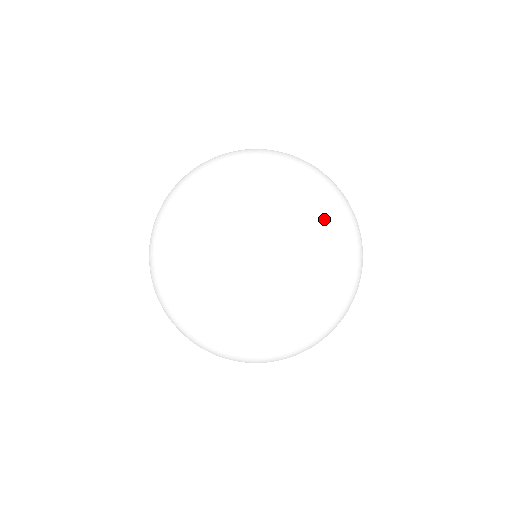
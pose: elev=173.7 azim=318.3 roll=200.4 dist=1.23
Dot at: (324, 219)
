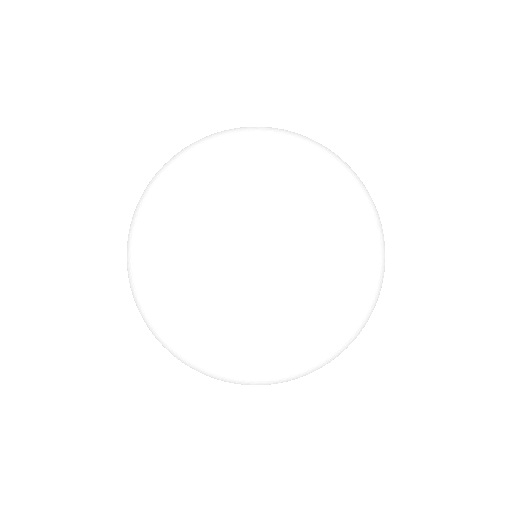
Dot at: occluded
